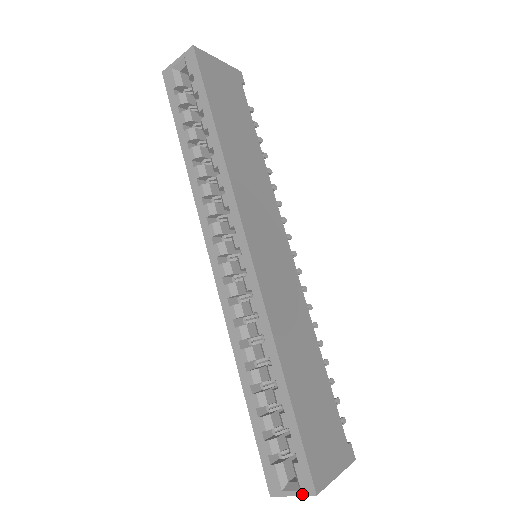
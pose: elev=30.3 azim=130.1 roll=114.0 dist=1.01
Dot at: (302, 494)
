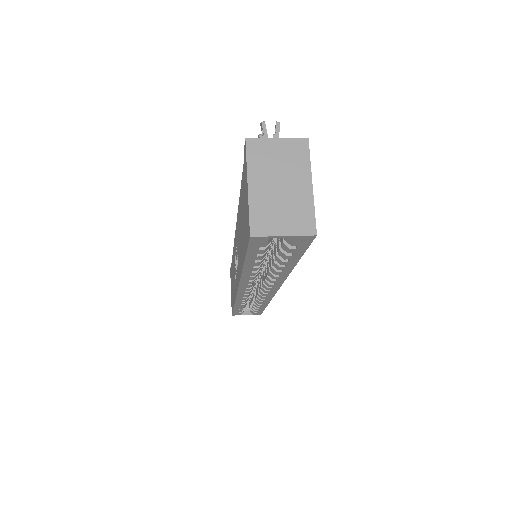
Dot at: occluded
